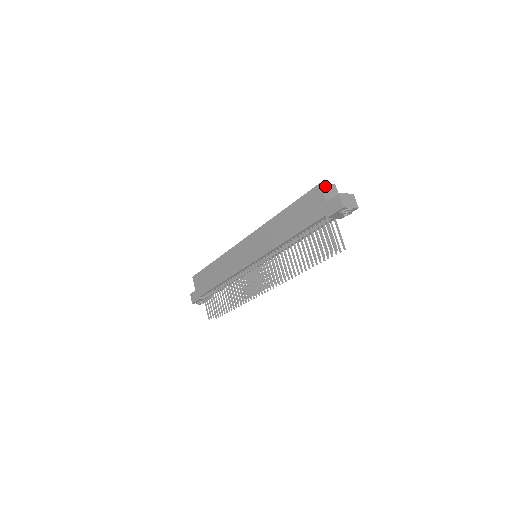
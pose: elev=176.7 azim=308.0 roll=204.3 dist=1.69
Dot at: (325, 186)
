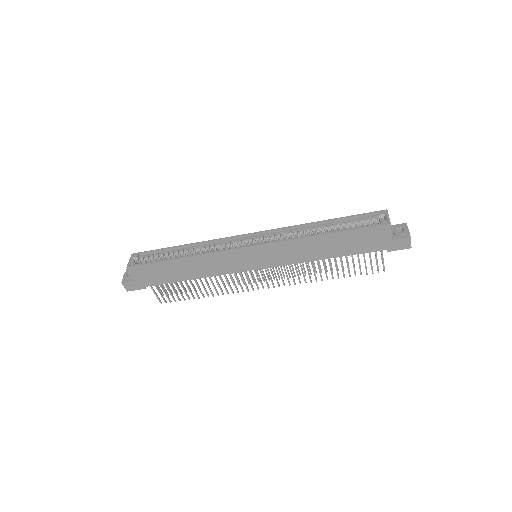
Dot at: (390, 222)
